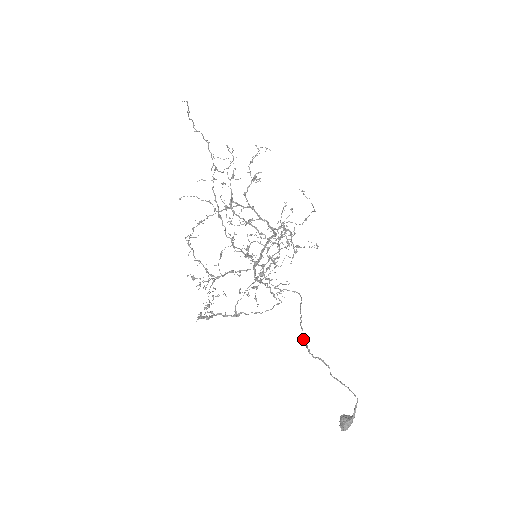
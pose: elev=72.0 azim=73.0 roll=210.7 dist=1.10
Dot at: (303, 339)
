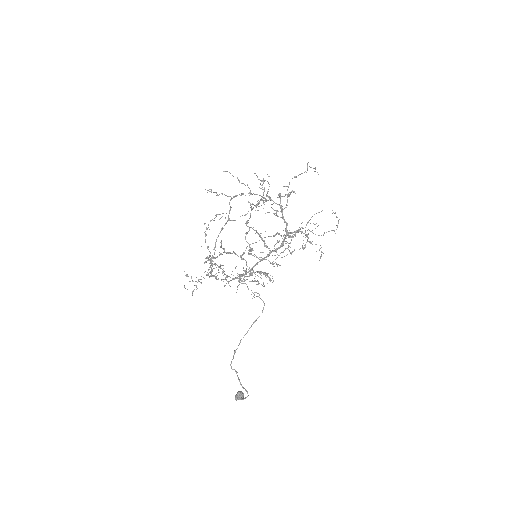
Dot at: (234, 353)
